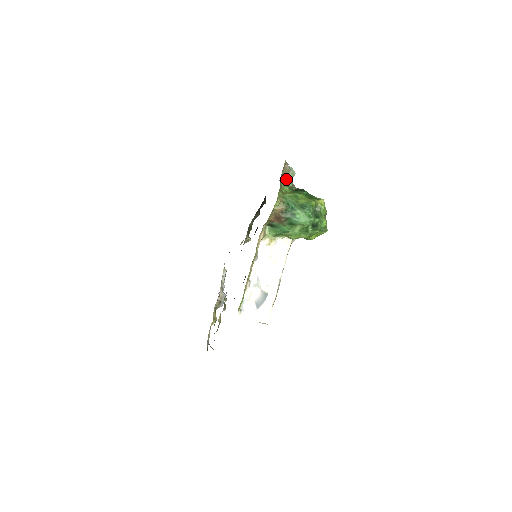
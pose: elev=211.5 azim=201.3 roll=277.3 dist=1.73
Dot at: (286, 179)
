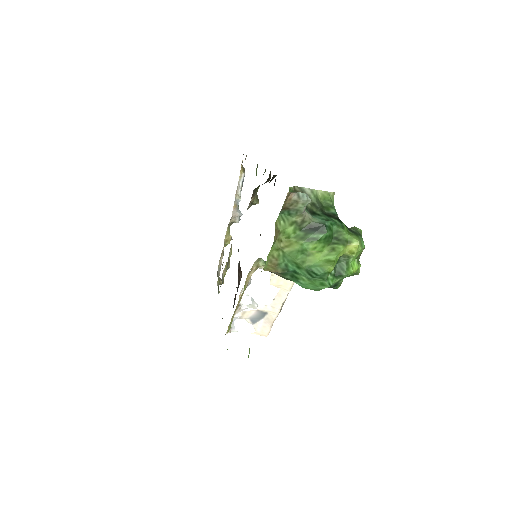
Dot at: (291, 211)
